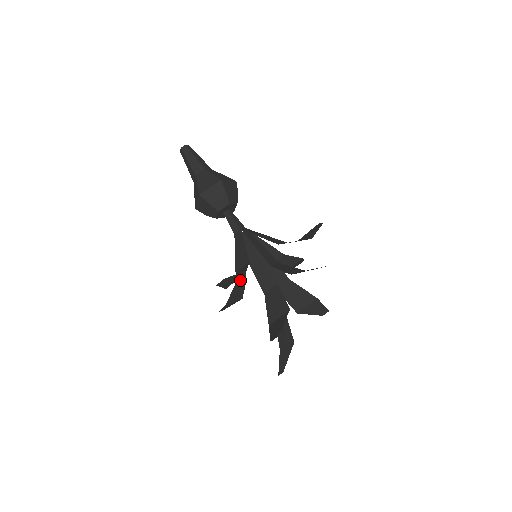
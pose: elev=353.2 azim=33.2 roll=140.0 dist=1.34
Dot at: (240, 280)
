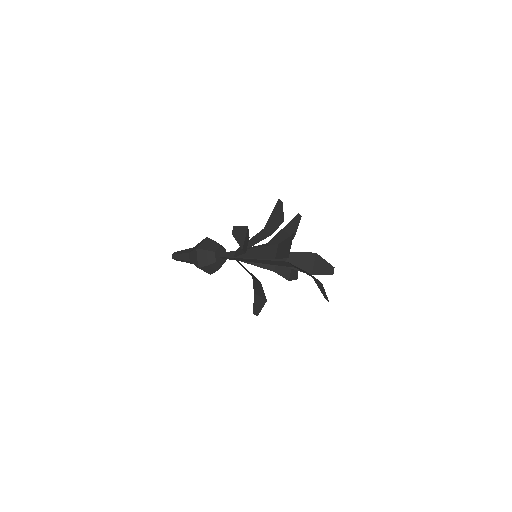
Dot at: (255, 279)
